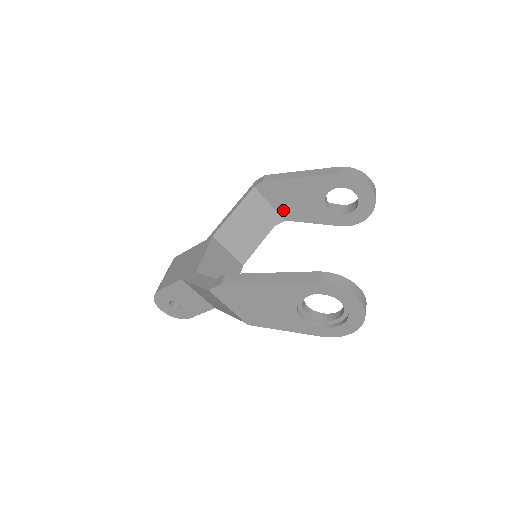
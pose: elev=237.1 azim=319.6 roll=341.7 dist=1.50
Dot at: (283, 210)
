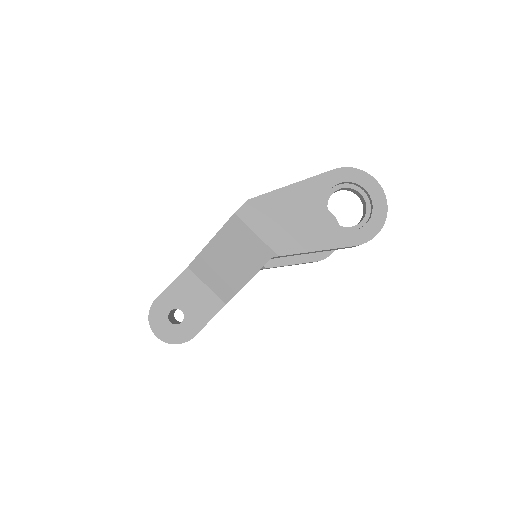
Dot at: occluded
